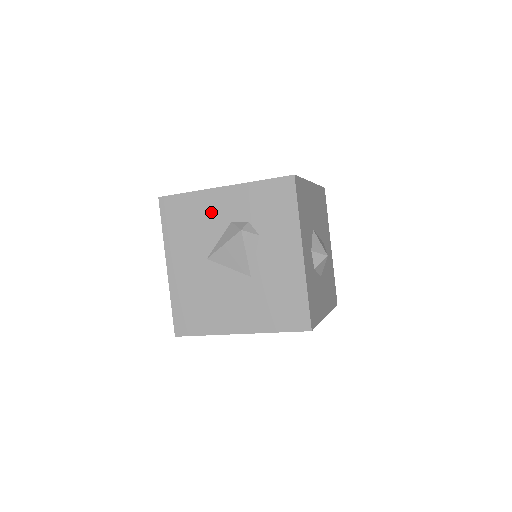
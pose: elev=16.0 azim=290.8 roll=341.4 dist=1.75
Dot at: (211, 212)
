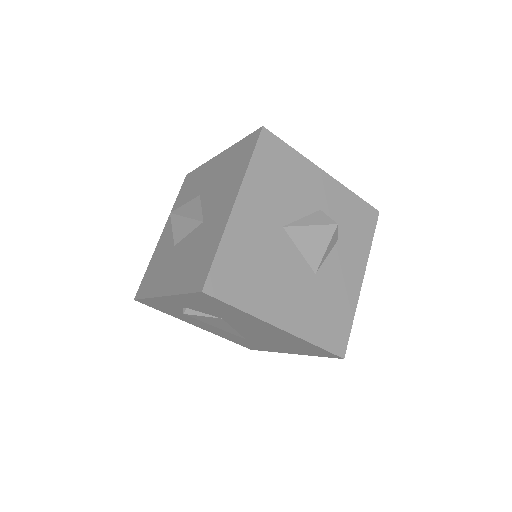
Dot at: (307, 186)
